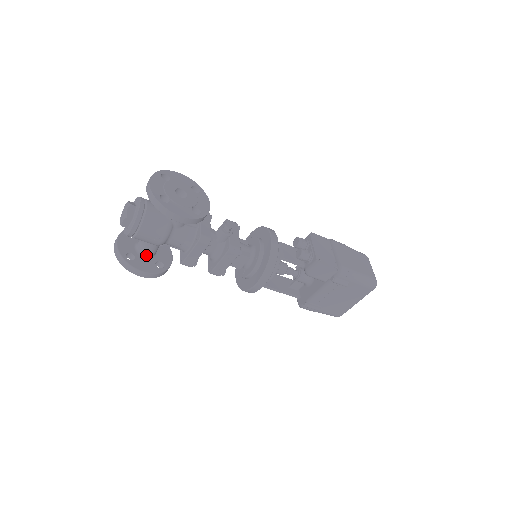
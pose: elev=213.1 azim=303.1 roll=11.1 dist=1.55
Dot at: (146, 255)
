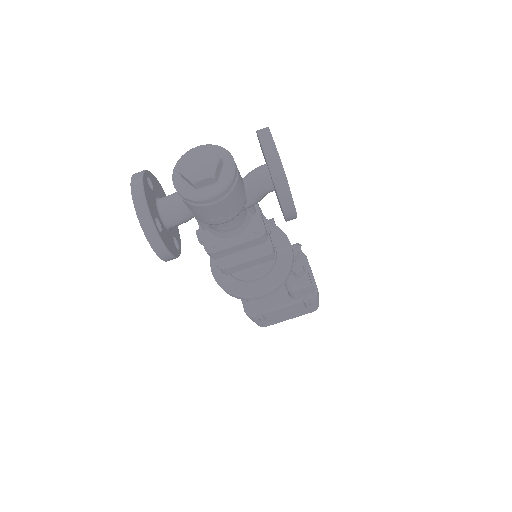
Dot at: (170, 225)
